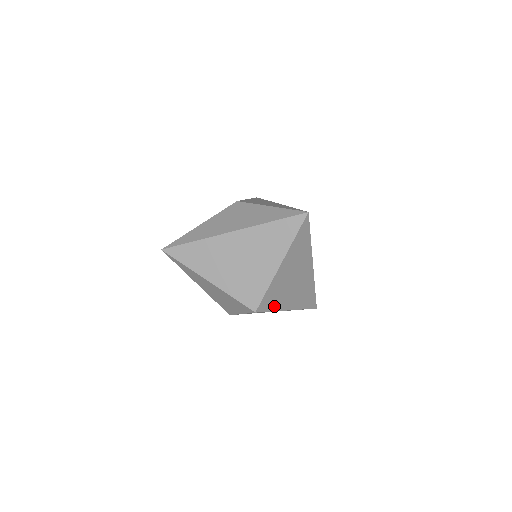
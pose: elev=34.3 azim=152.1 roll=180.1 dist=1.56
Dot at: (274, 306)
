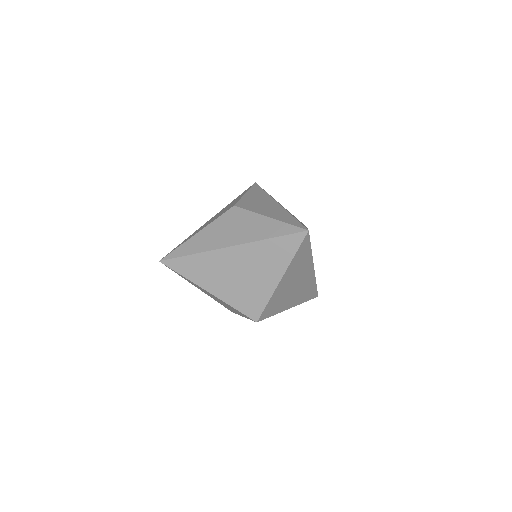
Dot at: (275, 311)
